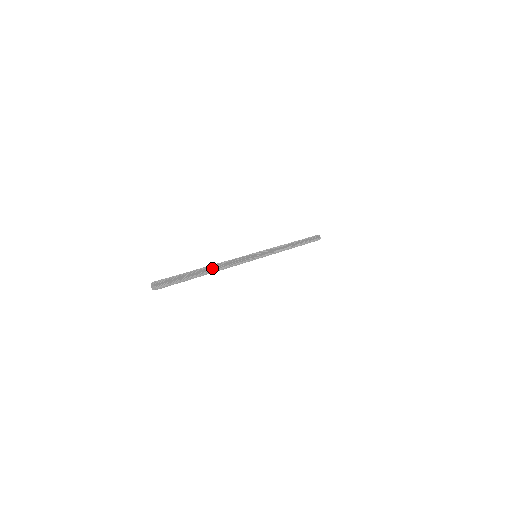
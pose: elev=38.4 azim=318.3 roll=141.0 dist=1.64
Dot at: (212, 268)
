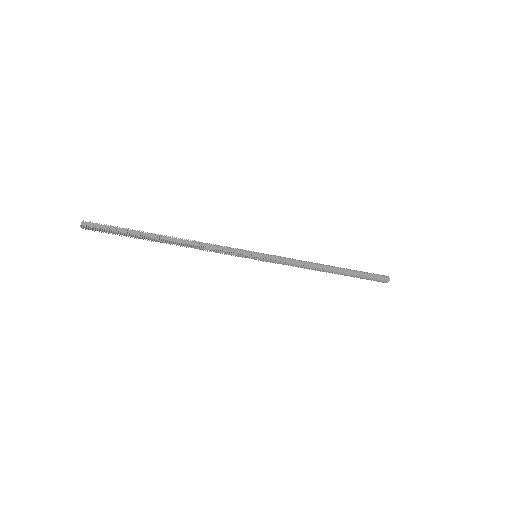
Dot at: (175, 239)
